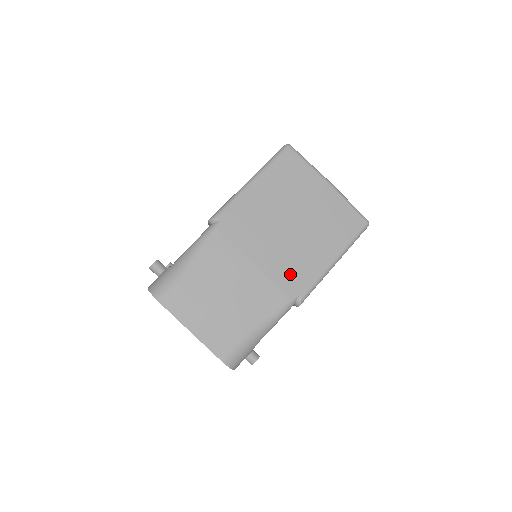
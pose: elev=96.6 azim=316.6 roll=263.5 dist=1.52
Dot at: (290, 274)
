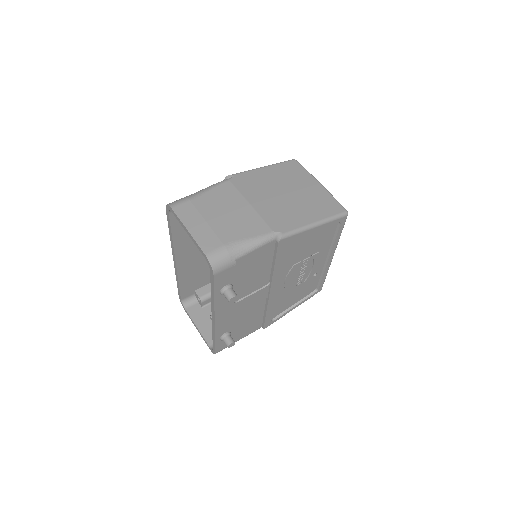
Dot at: (277, 218)
